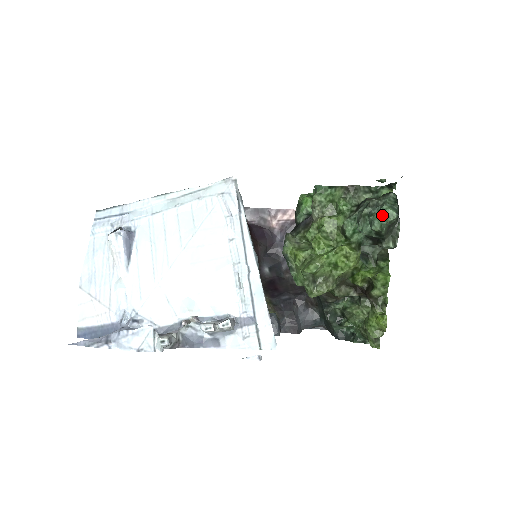
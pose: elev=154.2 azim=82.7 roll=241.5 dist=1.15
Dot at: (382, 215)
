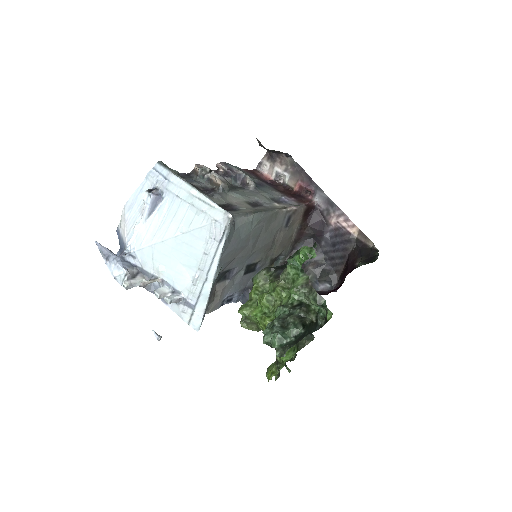
Dot at: (271, 337)
